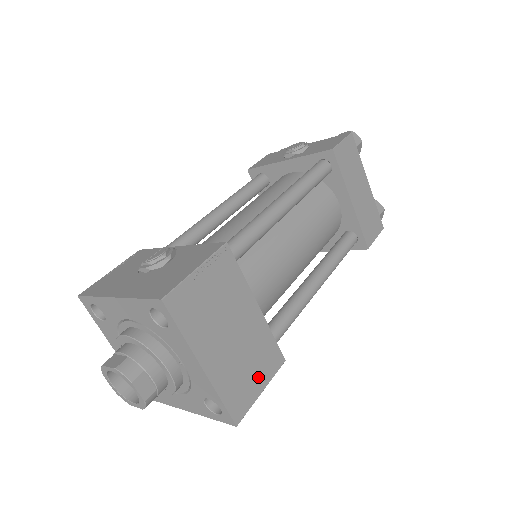
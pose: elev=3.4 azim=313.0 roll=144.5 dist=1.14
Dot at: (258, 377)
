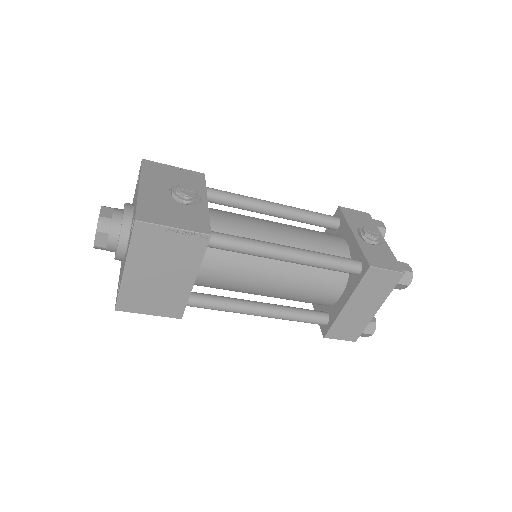
Dot at: (154, 307)
